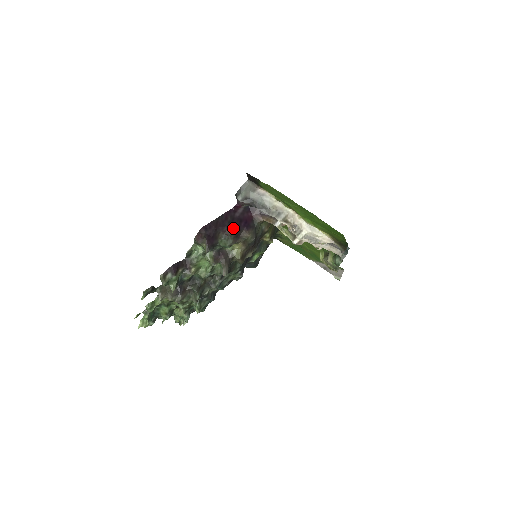
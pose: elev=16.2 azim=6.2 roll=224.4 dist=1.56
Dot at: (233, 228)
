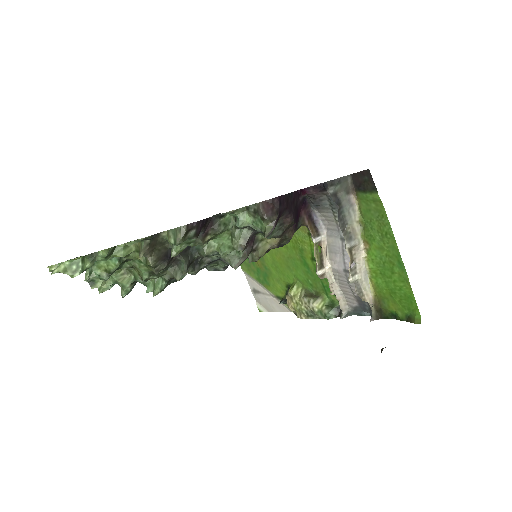
Dot at: (293, 218)
